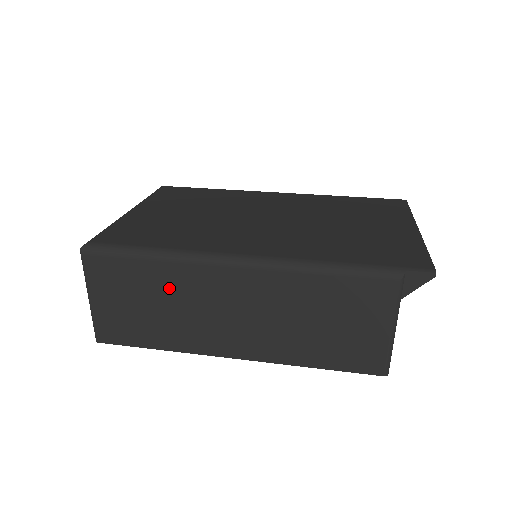
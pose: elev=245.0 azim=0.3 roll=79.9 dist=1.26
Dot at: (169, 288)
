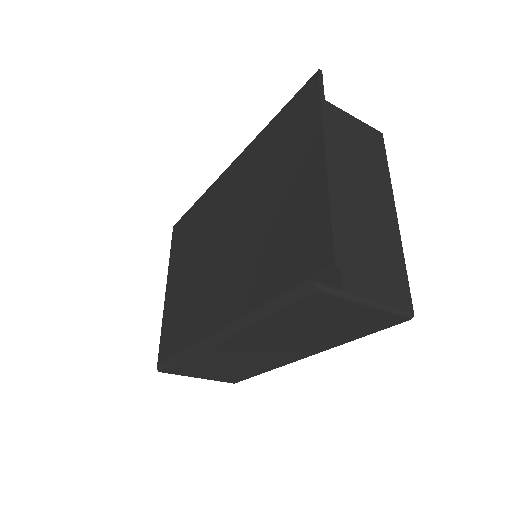
Dot at: (216, 361)
